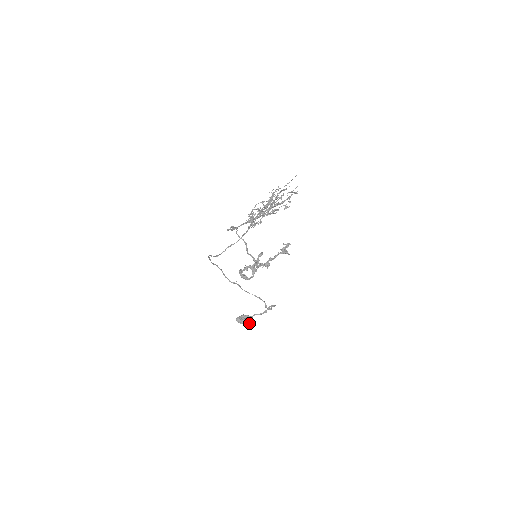
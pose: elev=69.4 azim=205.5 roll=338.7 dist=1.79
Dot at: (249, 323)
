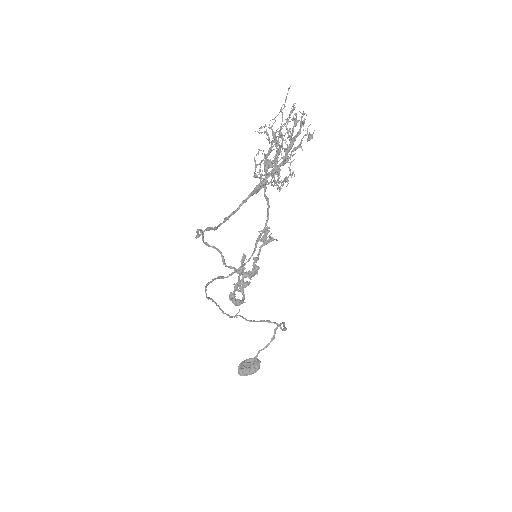
Dot at: (258, 368)
